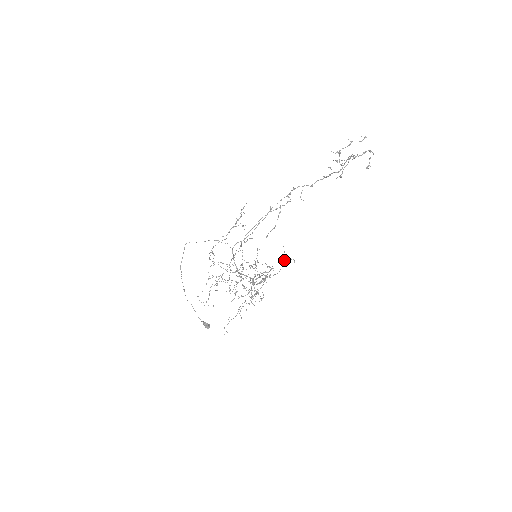
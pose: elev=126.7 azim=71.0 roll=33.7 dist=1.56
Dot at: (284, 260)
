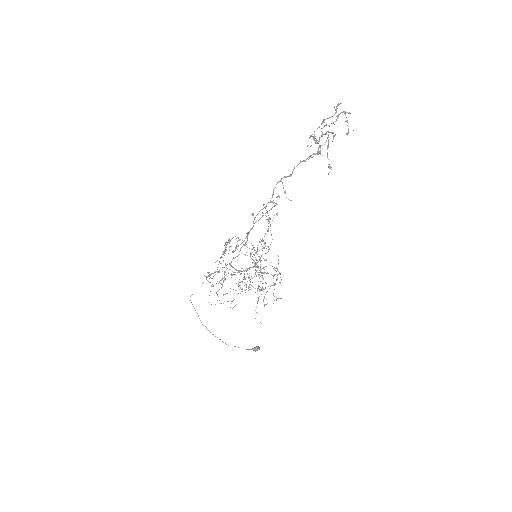
Dot at: occluded
